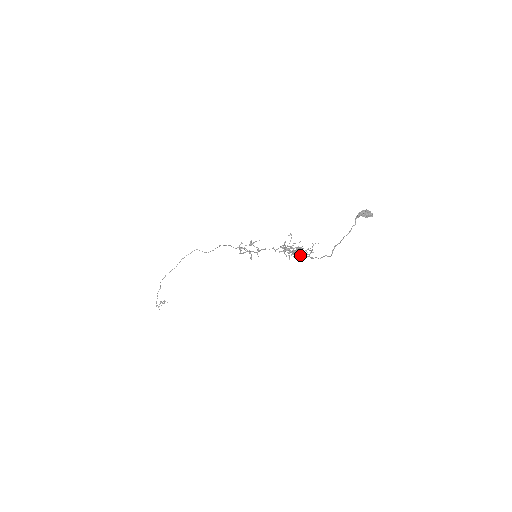
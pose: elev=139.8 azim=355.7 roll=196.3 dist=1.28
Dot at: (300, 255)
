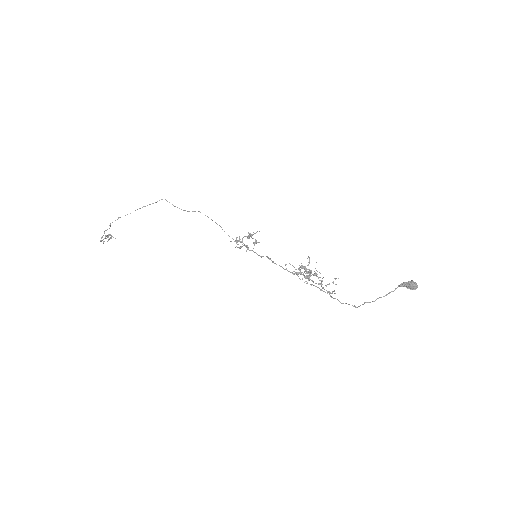
Dot at: (318, 287)
